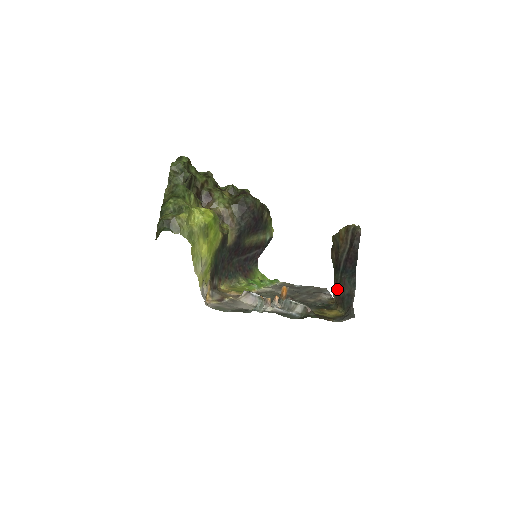
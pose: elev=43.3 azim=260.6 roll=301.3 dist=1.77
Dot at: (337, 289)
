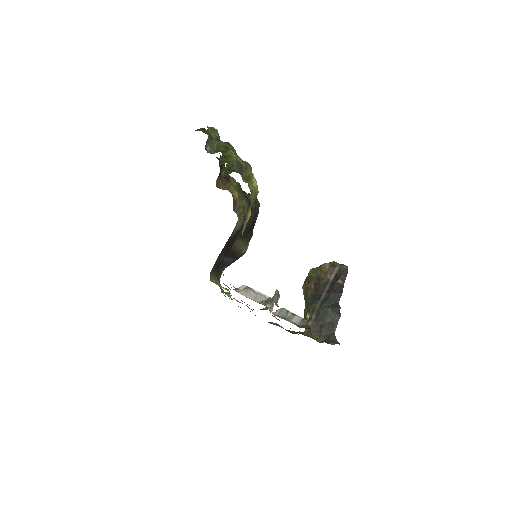
Dot at: (315, 317)
